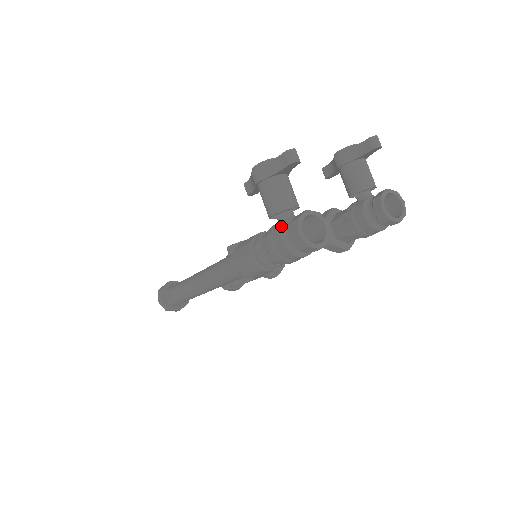
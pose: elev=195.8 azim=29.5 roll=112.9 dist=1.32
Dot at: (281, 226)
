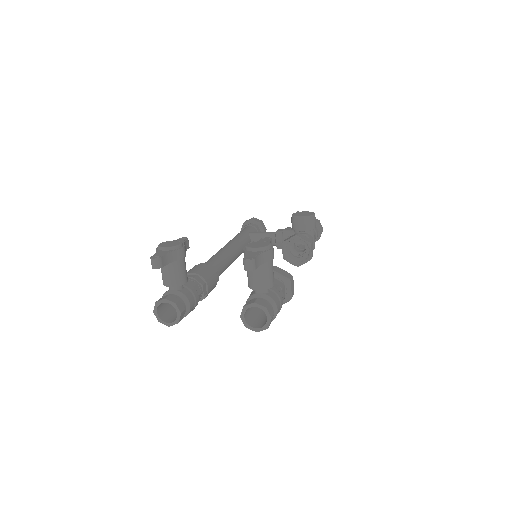
Dot at: (164, 293)
